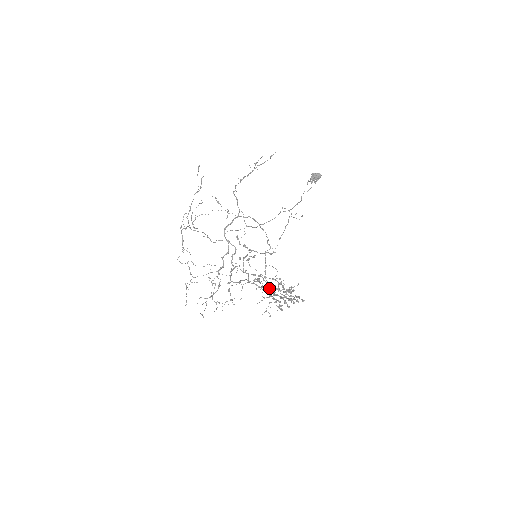
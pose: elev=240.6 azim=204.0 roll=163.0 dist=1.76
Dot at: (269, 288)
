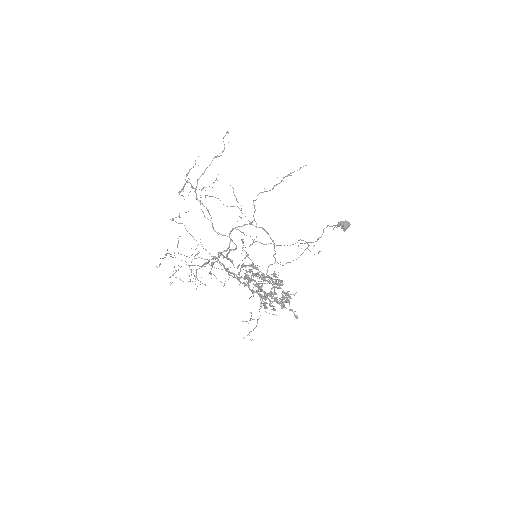
Dot at: (260, 308)
